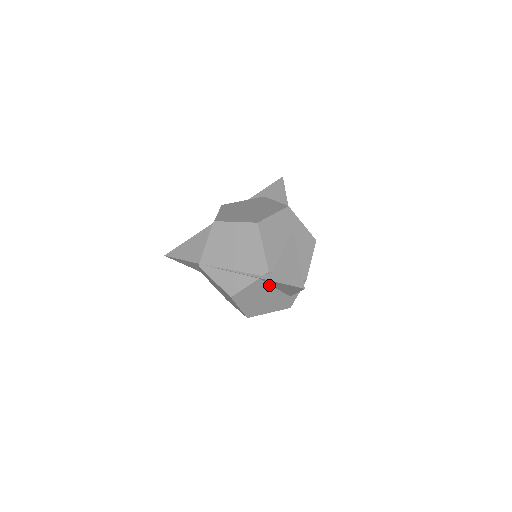
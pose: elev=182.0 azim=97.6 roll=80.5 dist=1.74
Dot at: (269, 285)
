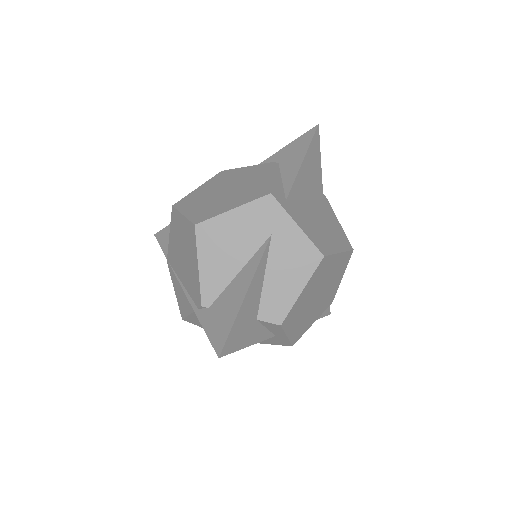
Dot at: occluded
